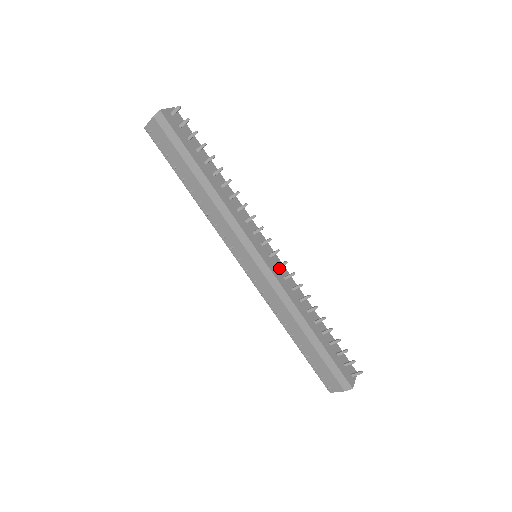
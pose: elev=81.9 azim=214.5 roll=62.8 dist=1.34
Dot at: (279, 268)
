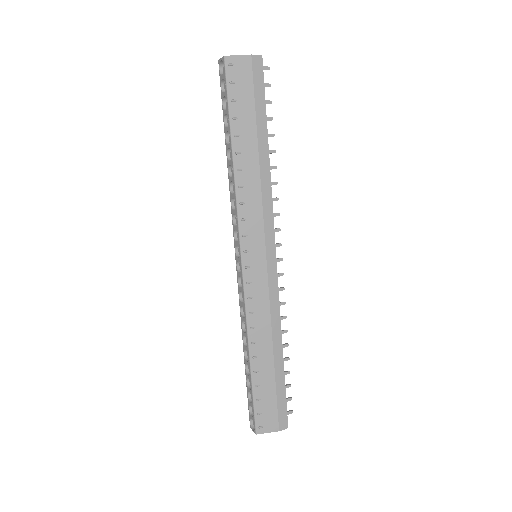
Dot at: occluded
